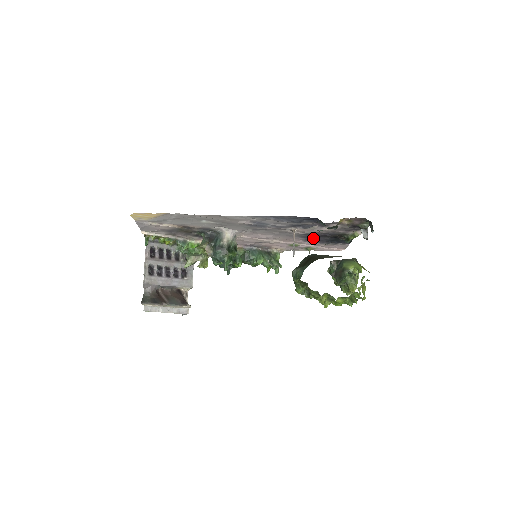
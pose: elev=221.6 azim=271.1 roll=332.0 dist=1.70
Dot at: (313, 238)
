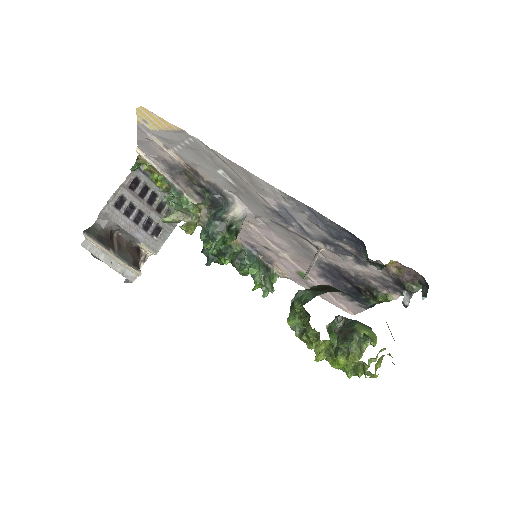
Dot at: (332, 276)
